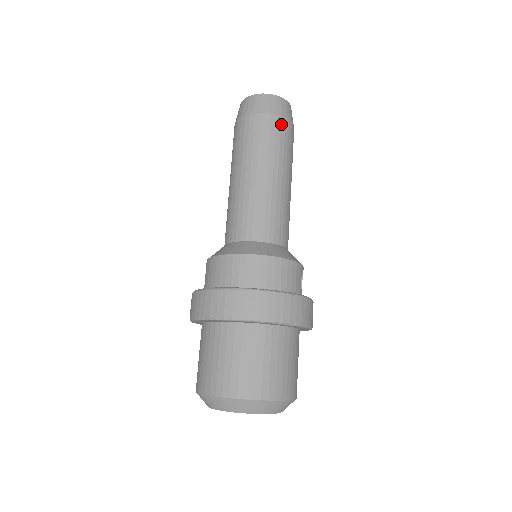
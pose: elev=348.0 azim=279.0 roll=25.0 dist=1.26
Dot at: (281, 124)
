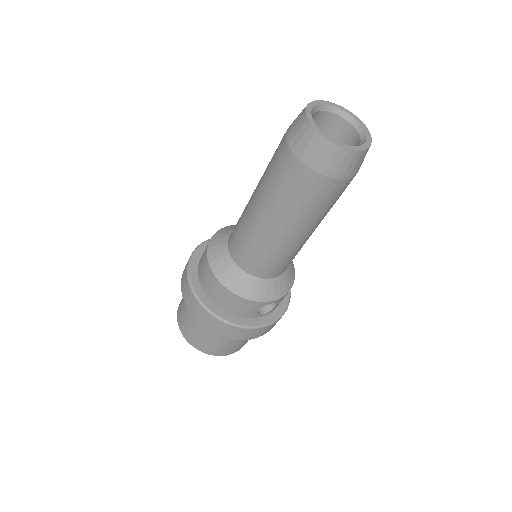
Dot at: (308, 179)
